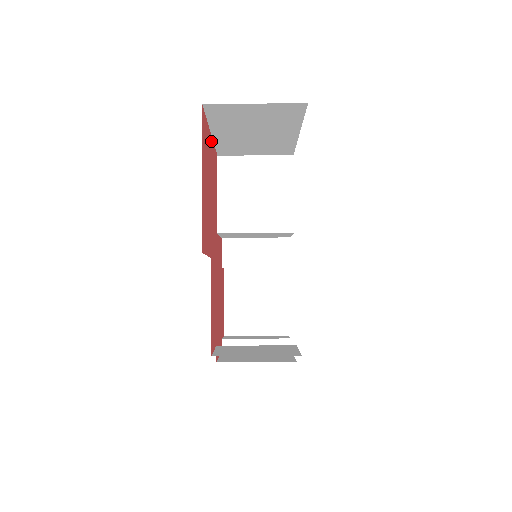
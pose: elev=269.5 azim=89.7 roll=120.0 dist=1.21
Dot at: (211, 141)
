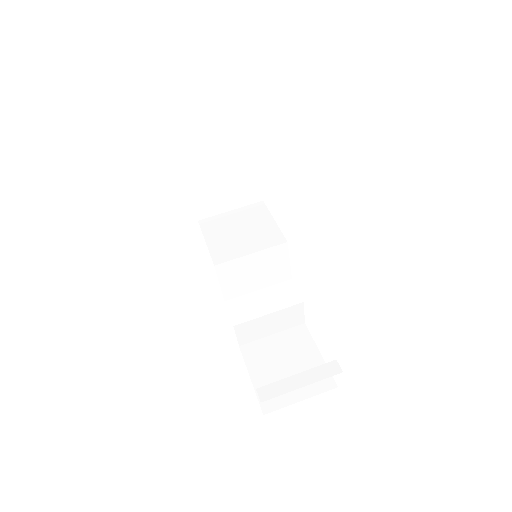
Dot at: (185, 178)
